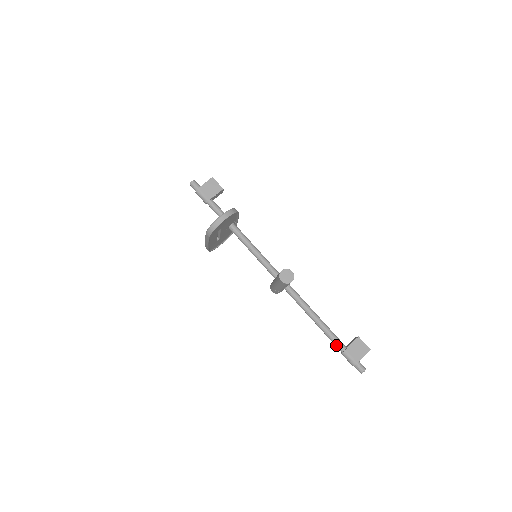
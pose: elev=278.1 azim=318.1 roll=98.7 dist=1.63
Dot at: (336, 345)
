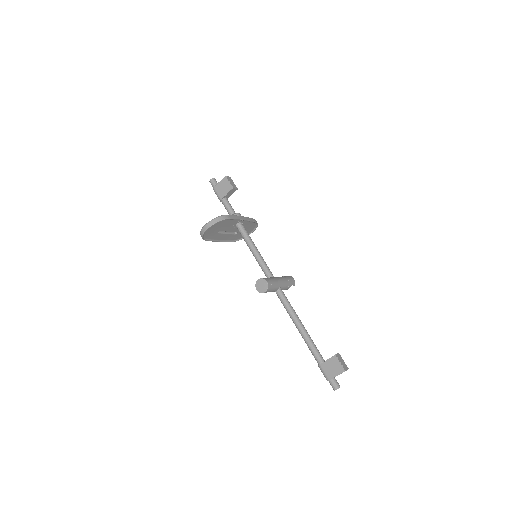
Dot at: (314, 357)
